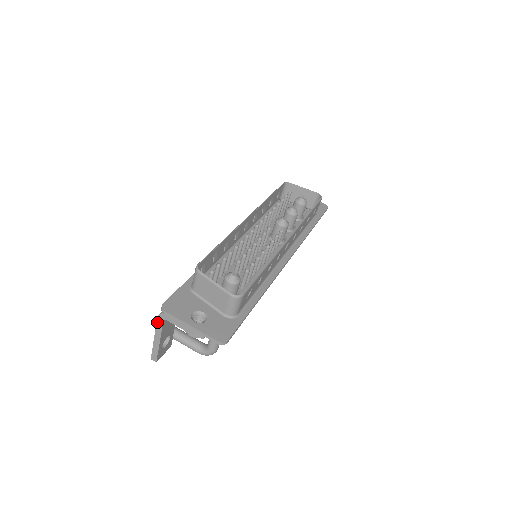
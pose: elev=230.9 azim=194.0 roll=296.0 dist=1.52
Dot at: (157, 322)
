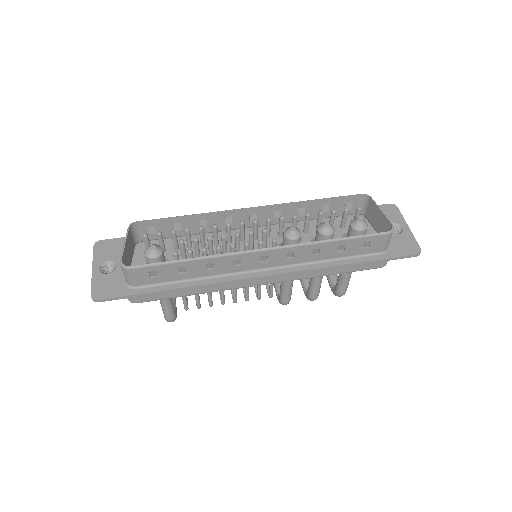
Dot at: occluded
